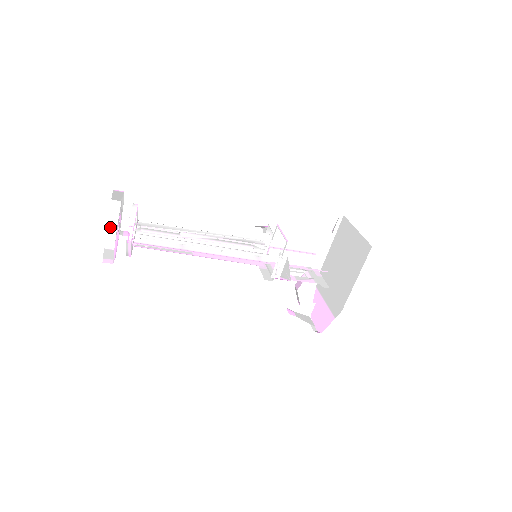
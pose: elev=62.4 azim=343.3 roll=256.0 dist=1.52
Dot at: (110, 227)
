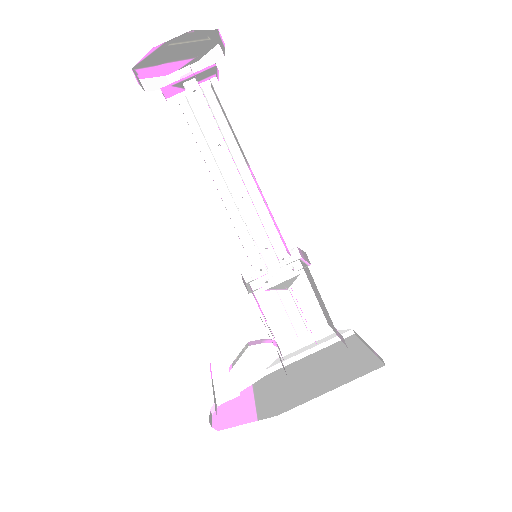
Dot at: (164, 80)
